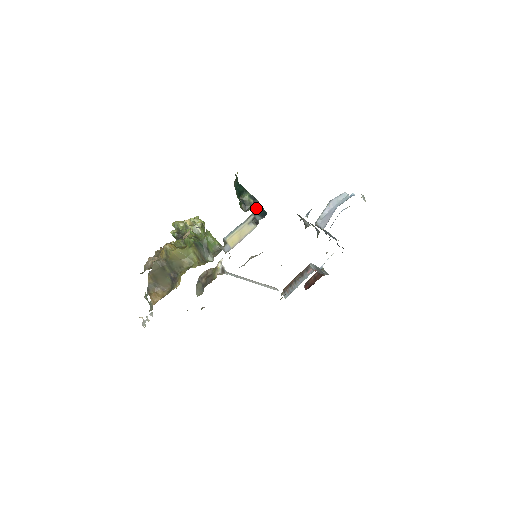
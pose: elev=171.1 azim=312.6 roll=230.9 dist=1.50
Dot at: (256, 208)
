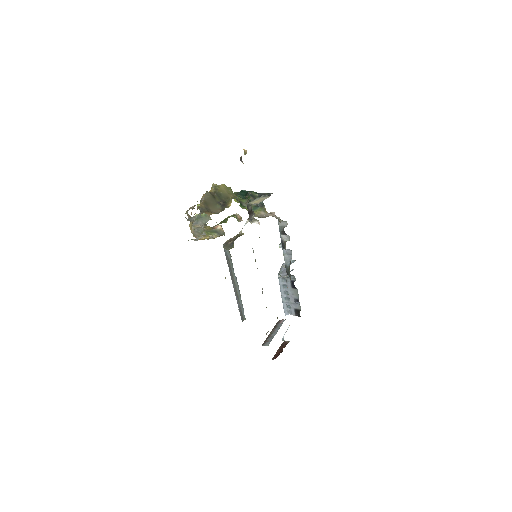
Dot at: occluded
